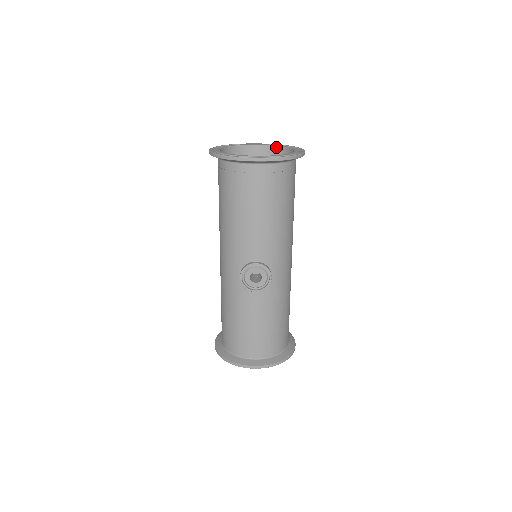
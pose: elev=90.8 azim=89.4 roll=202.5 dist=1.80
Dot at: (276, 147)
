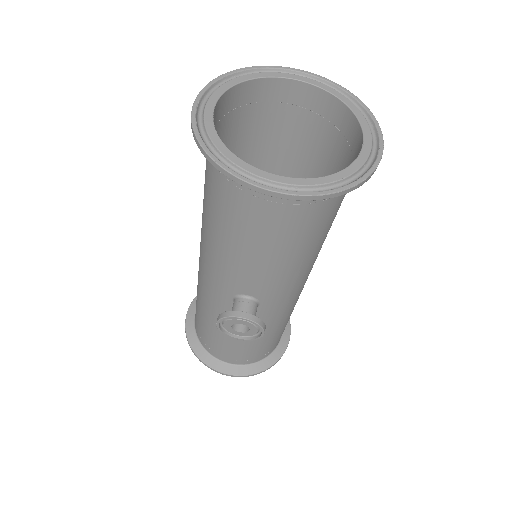
Dot at: (333, 97)
